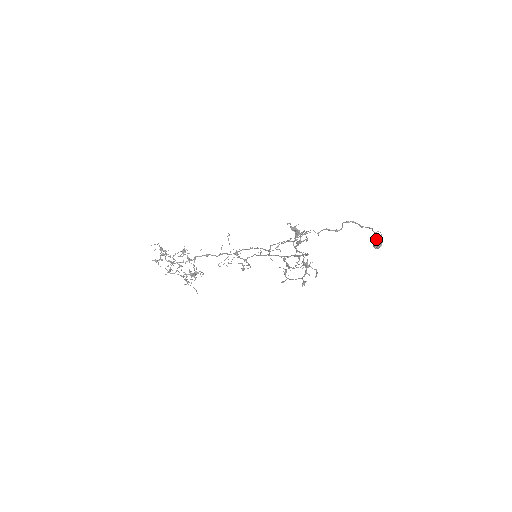
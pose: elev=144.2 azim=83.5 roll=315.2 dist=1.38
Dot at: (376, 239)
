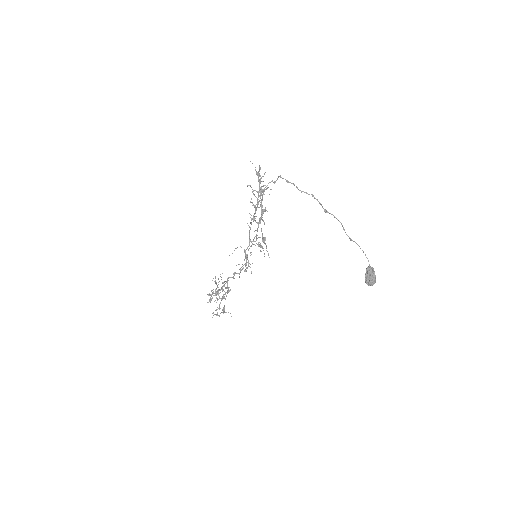
Dot at: occluded
